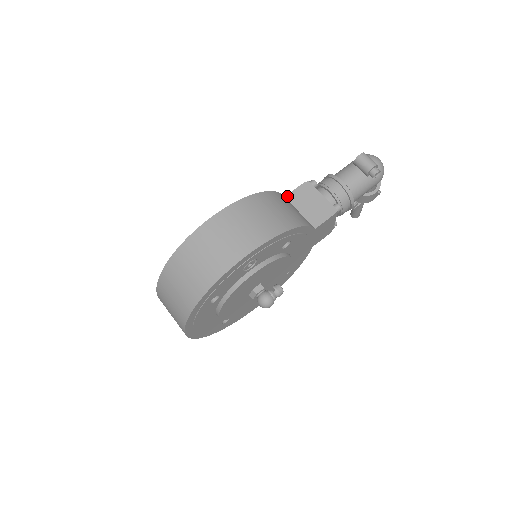
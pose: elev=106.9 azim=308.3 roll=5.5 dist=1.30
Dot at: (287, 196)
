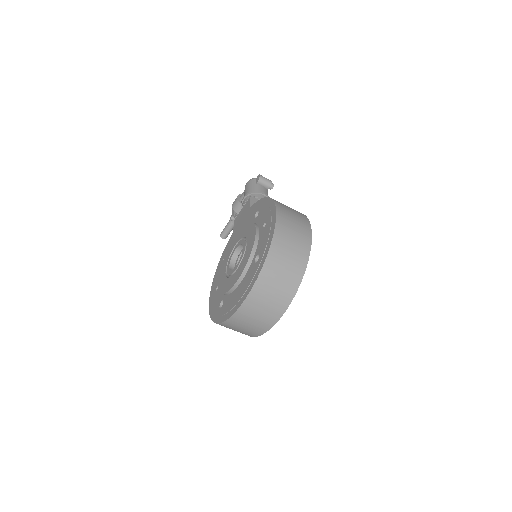
Dot at: occluded
